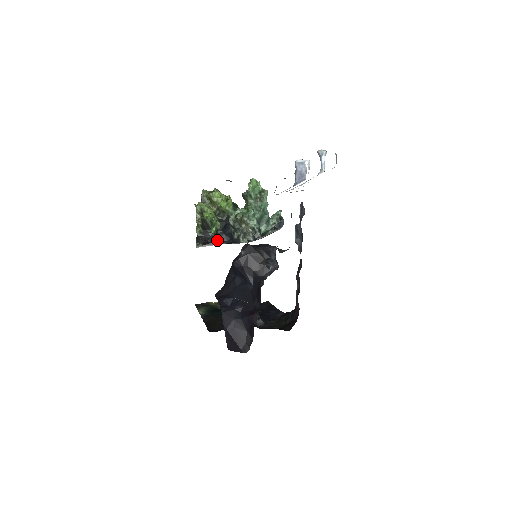
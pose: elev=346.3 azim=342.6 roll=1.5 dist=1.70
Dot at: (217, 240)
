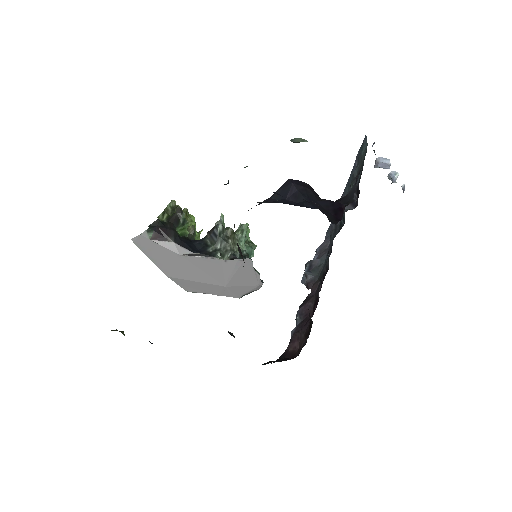
Dot at: (180, 242)
